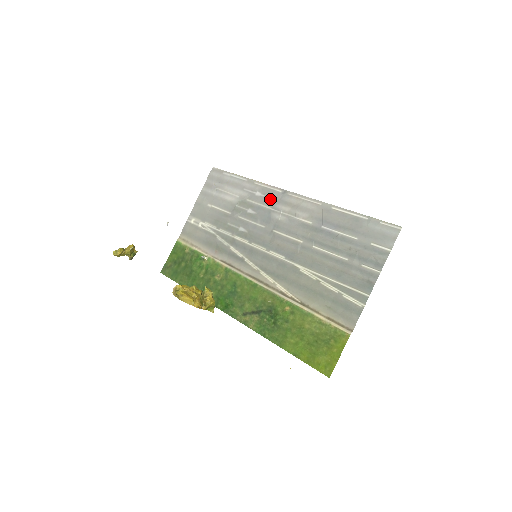
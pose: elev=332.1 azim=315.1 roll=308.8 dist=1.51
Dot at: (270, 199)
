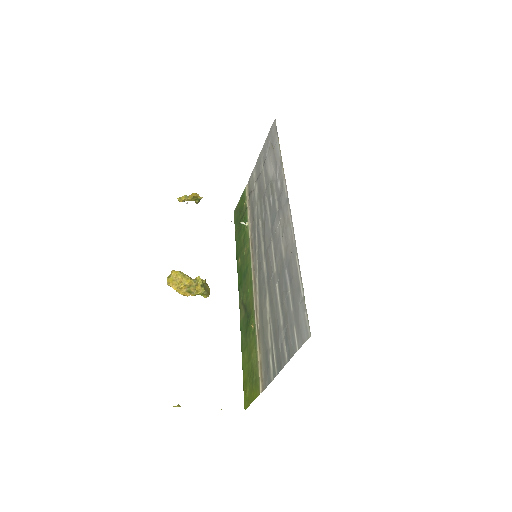
Dot at: (280, 199)
